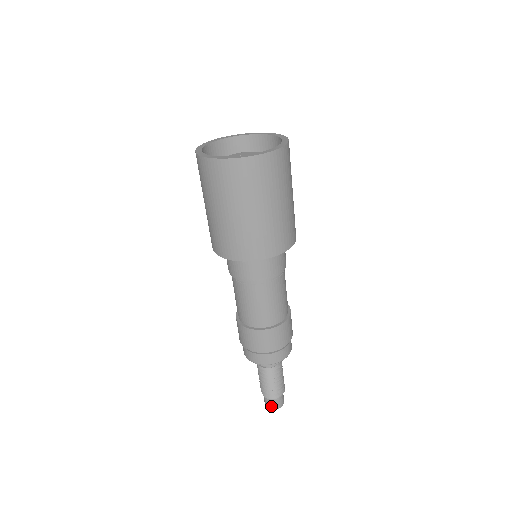
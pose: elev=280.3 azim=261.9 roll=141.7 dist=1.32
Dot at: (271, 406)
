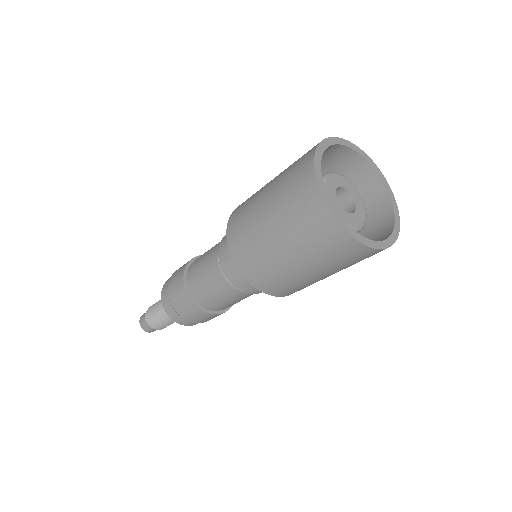
Dot at: (145, 328)
